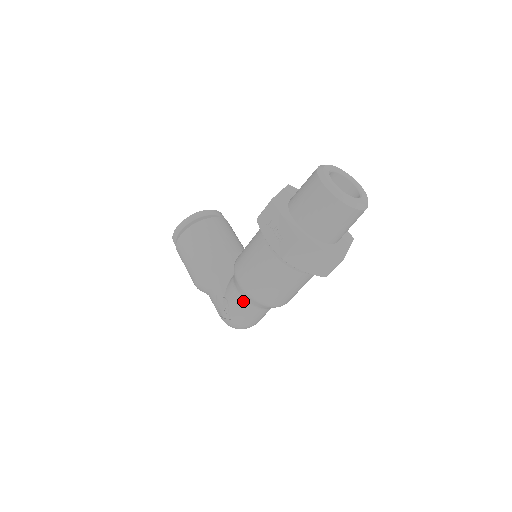
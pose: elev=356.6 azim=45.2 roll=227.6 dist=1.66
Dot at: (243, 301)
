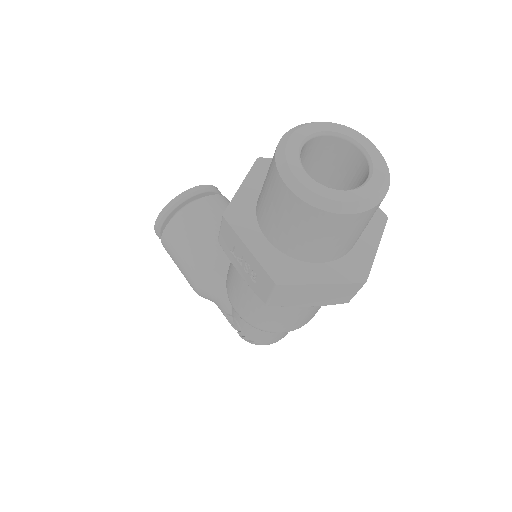
Dot at: occluded
